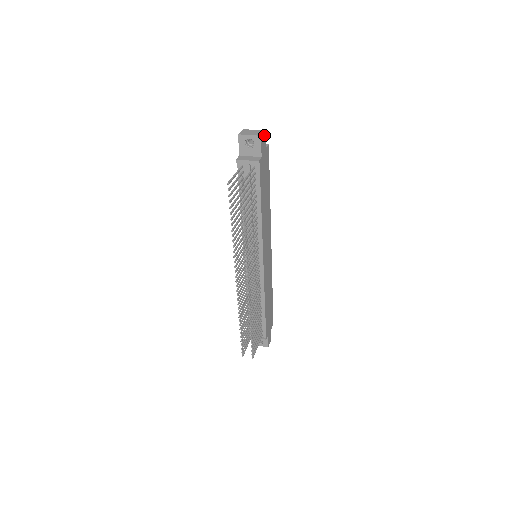
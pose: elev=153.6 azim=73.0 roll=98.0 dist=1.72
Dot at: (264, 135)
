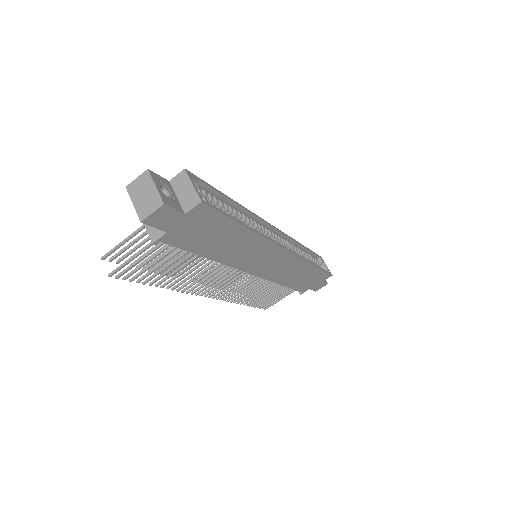
Dot at: (163, 209)
